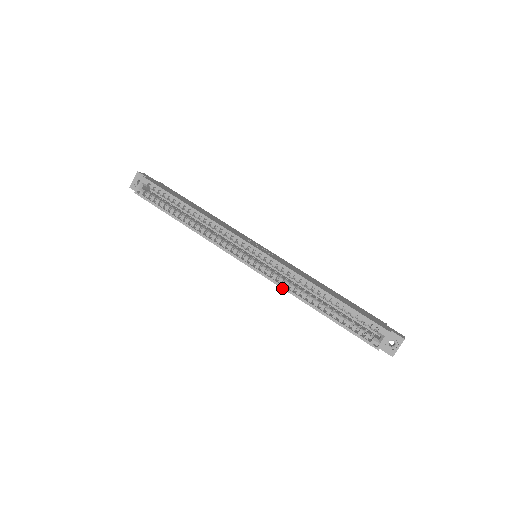
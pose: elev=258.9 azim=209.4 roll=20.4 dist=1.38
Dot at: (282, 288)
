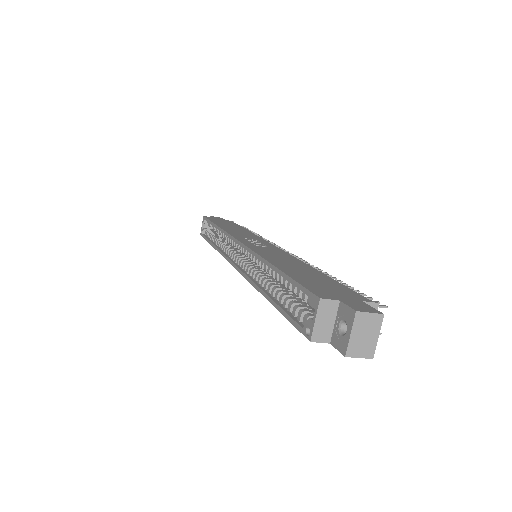
Dot at: (247, 280)
